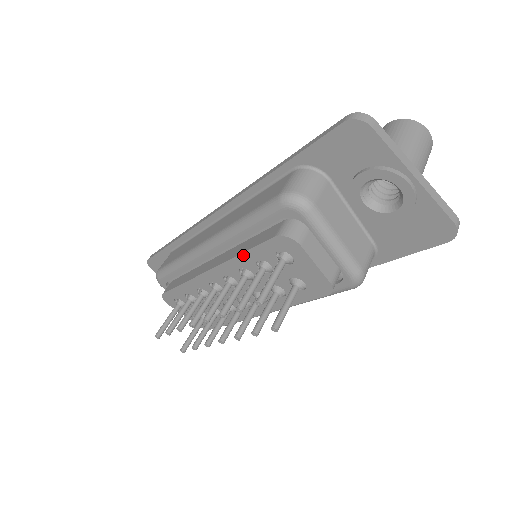
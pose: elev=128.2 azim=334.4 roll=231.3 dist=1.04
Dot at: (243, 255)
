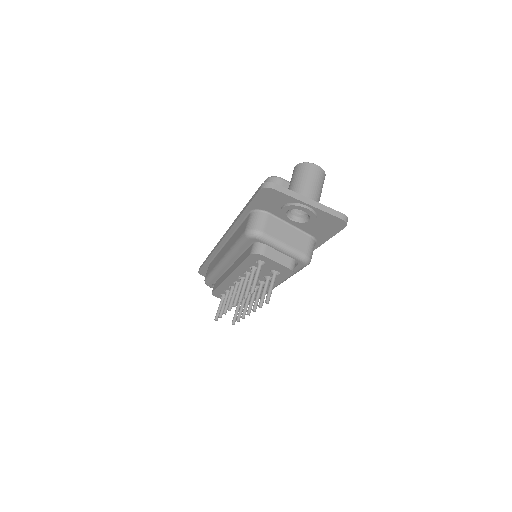
Dot at: (241, 266)
